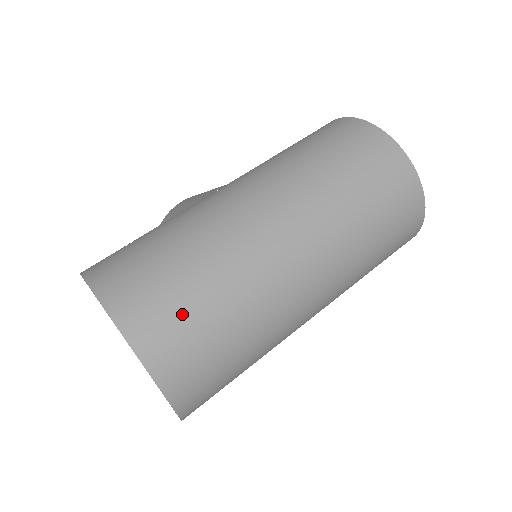
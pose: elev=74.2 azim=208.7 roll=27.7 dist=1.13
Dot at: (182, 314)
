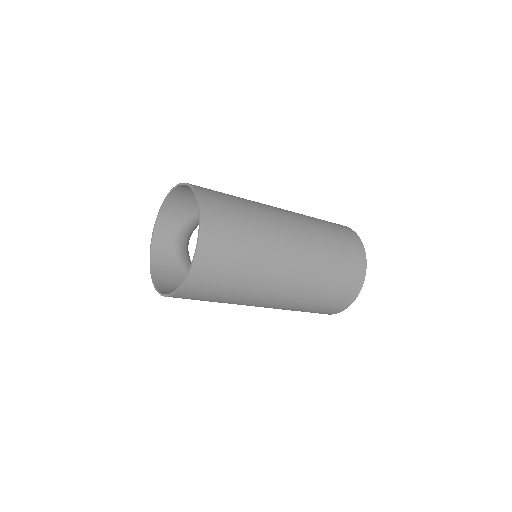
Dot at: (230, 235)
